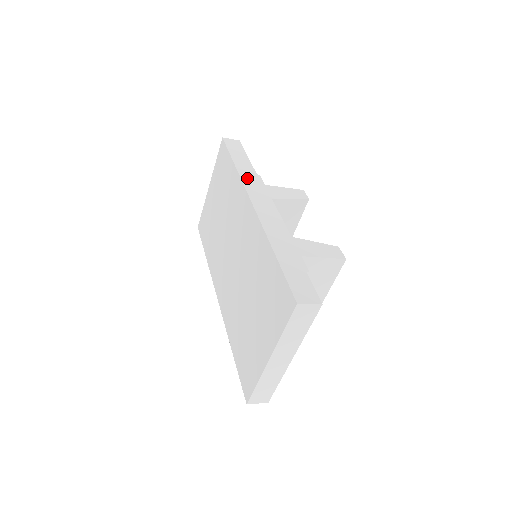
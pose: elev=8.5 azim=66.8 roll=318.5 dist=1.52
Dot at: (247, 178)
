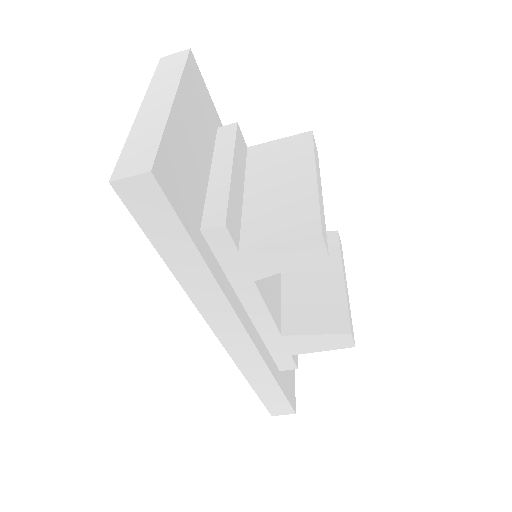
Dot at: occluded
